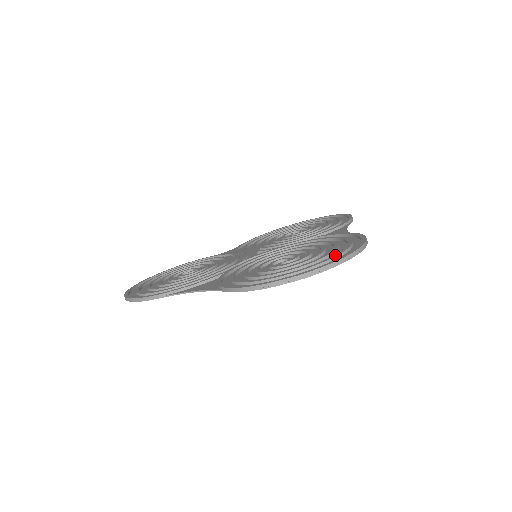
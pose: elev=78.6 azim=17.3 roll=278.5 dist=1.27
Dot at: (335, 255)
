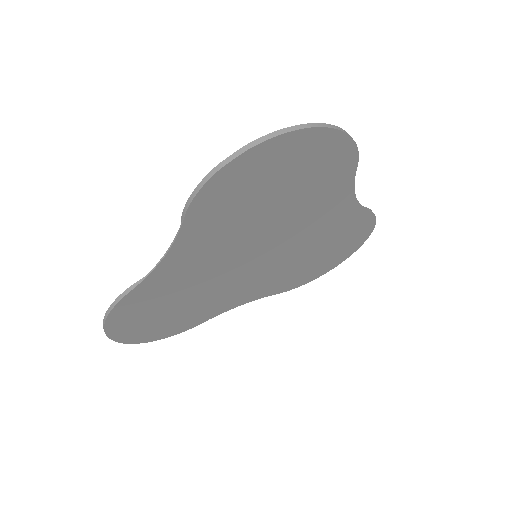
Dot at: (306, 140)
